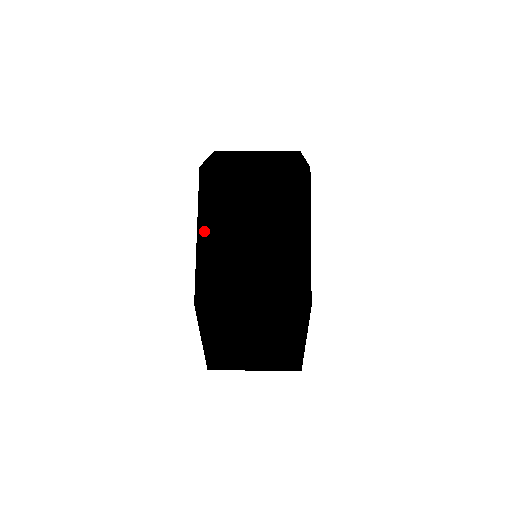
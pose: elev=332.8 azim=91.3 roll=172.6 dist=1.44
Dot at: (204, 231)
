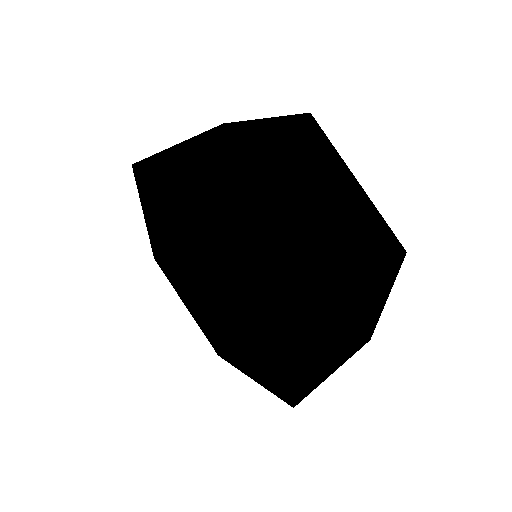
Dot at: (307, 368)
